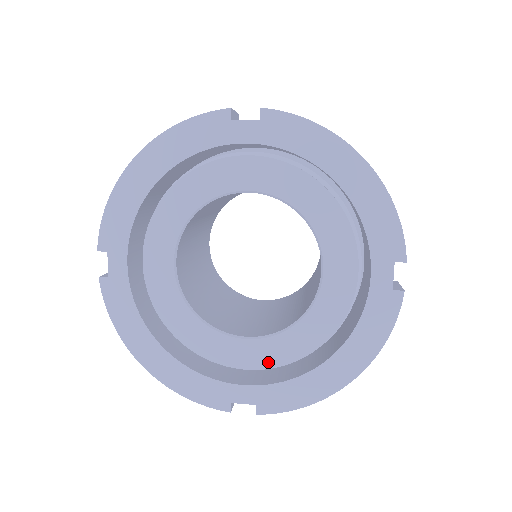
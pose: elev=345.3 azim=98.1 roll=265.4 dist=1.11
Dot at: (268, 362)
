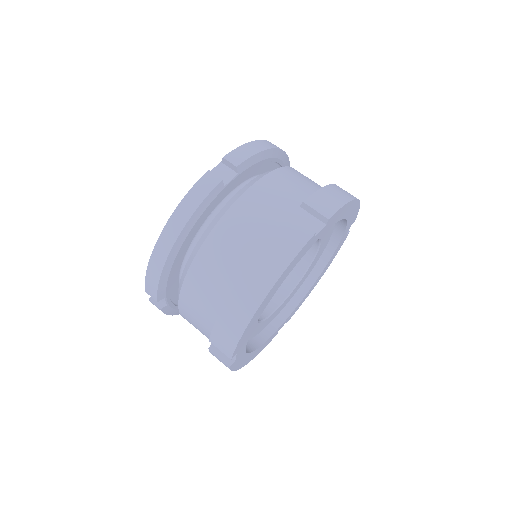
Dot at: (288, 301)
